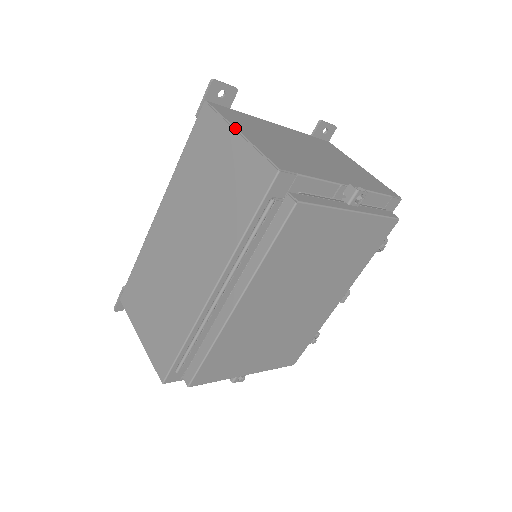
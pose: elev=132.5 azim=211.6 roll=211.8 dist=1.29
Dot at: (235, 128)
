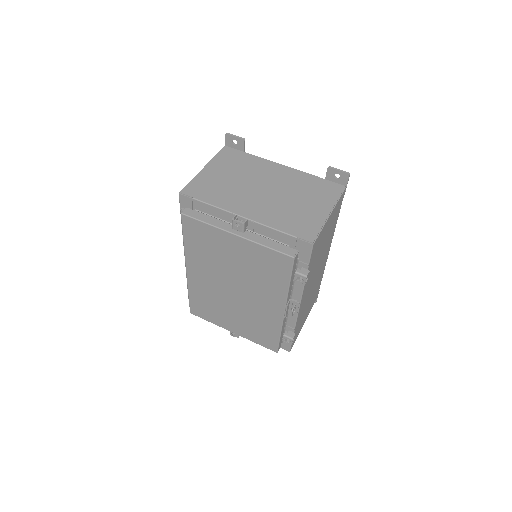
Dot at: (206, 165)
